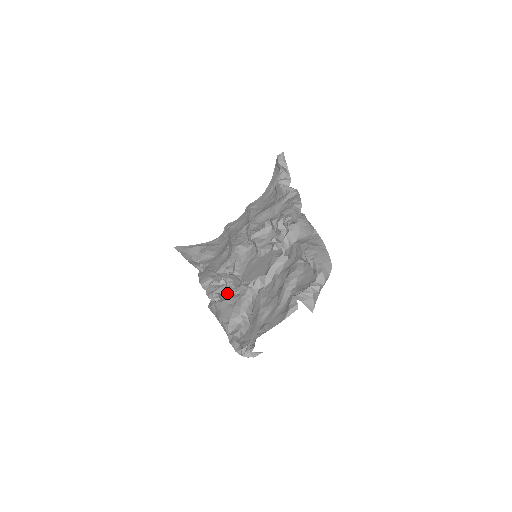
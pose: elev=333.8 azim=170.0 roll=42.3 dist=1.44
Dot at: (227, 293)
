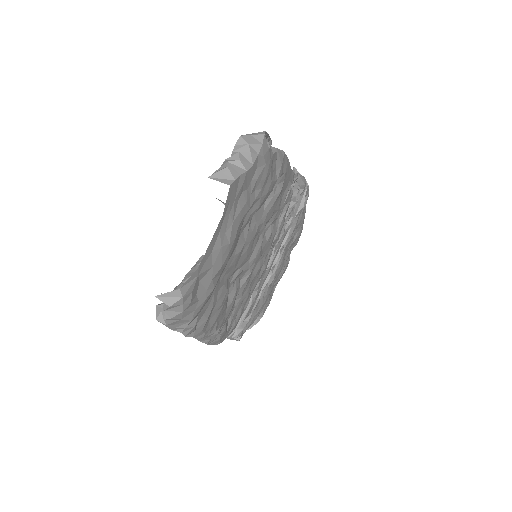
Dot at: occluded
